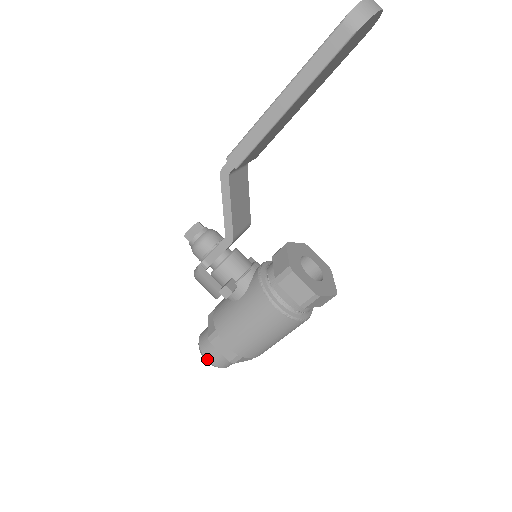
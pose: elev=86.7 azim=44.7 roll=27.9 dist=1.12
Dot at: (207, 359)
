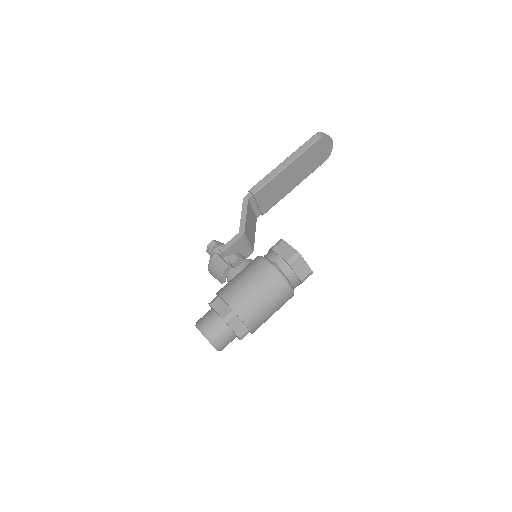
Dot at: (202, 327)
